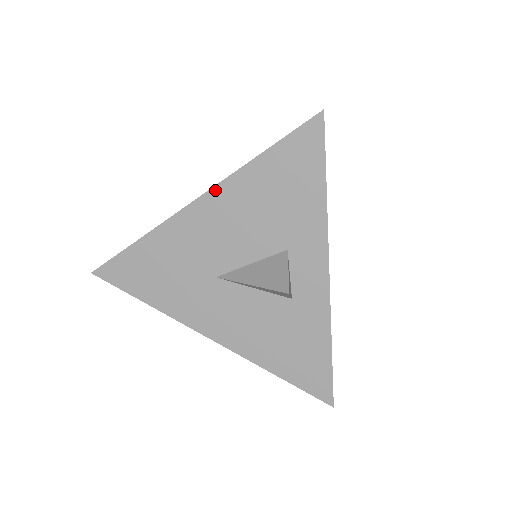
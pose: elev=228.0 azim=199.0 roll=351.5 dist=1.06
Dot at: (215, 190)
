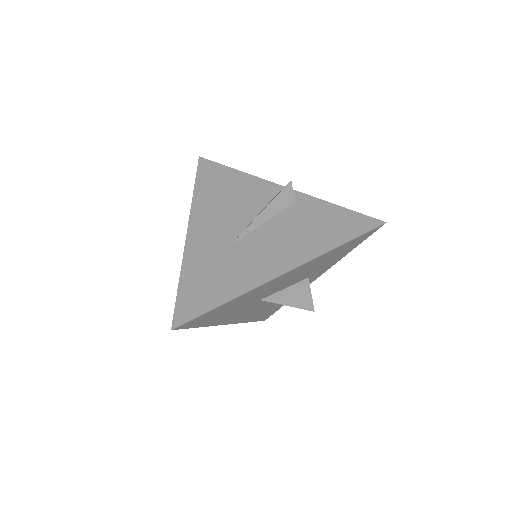
Dot at: (303, 265)
